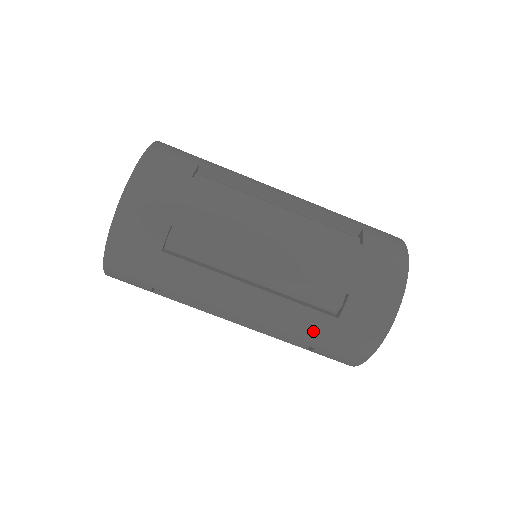
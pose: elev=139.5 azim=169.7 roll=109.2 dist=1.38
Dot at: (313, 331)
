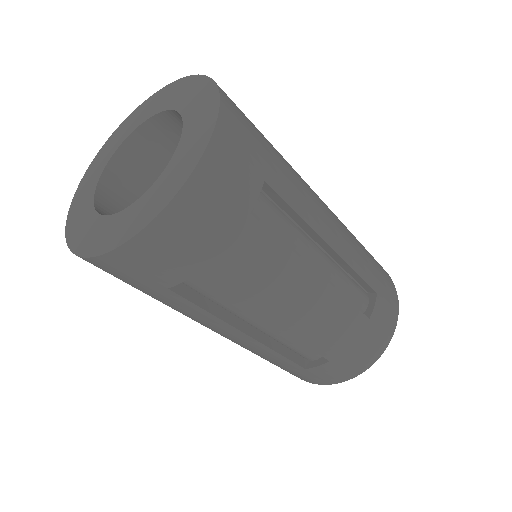
Dot at: (276, 363)
